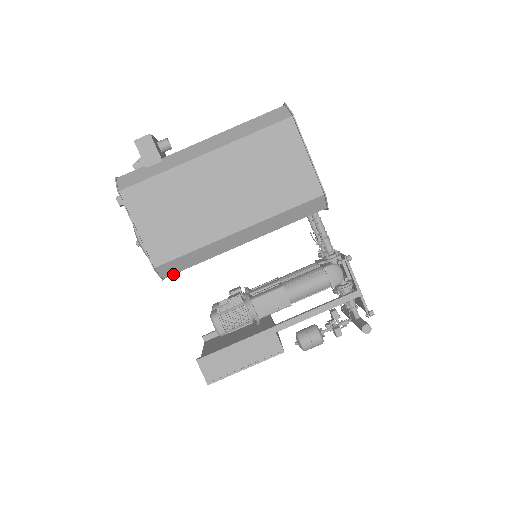
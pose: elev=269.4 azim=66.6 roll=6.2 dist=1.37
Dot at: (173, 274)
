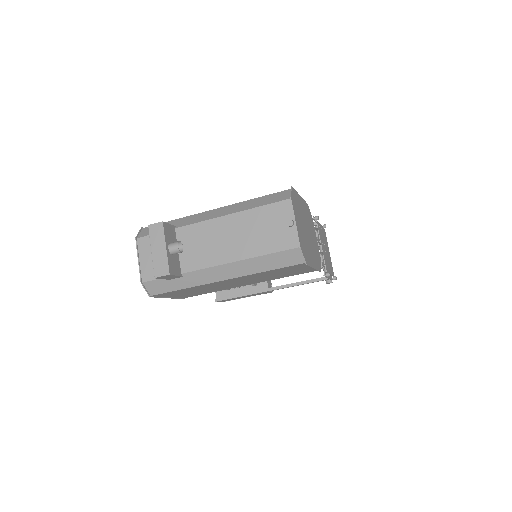
Dot at: occluded
